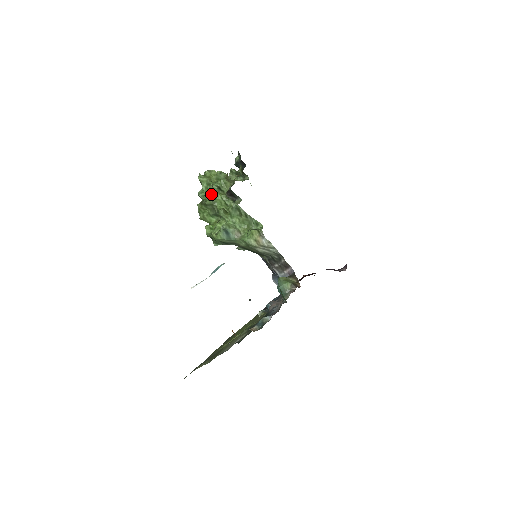
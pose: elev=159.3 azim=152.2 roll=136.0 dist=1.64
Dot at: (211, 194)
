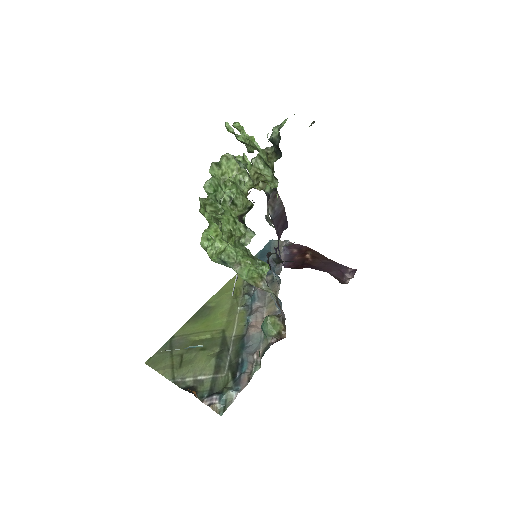
Dot at: (219, 203)
